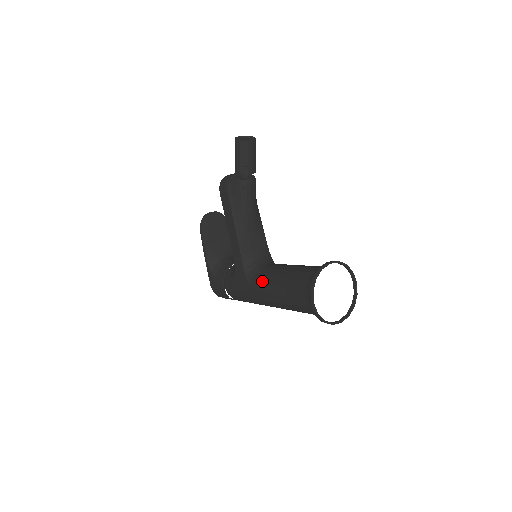
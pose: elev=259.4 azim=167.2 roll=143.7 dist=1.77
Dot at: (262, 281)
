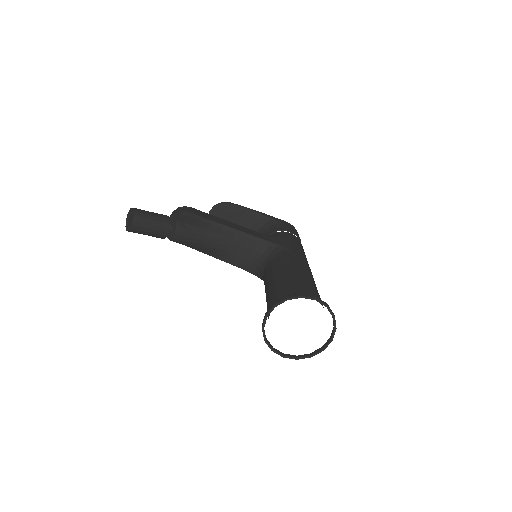
Dot at: occluded
